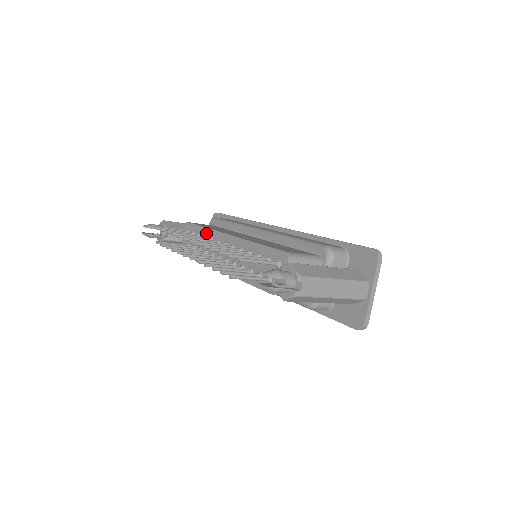
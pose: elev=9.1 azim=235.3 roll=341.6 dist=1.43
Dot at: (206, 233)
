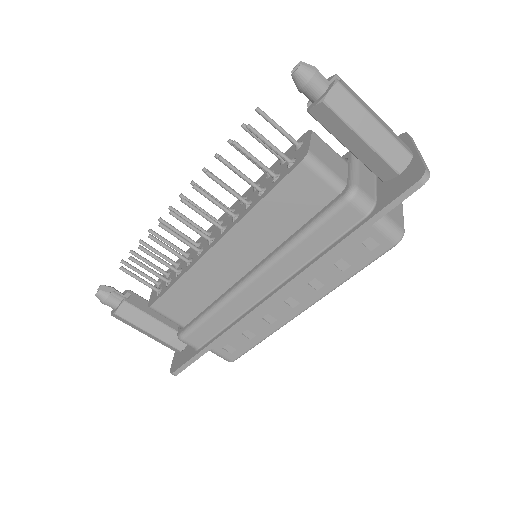
Dot at: (189, 251)
